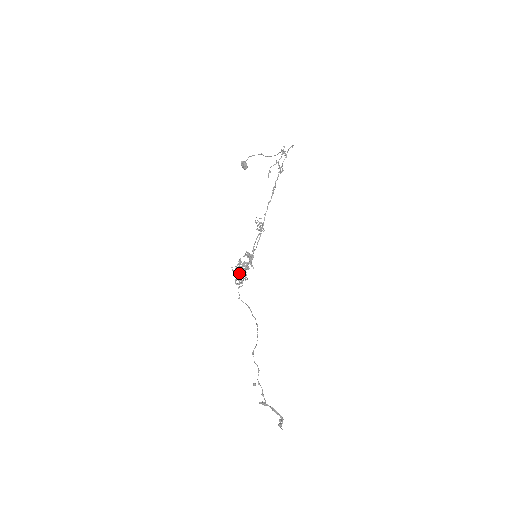
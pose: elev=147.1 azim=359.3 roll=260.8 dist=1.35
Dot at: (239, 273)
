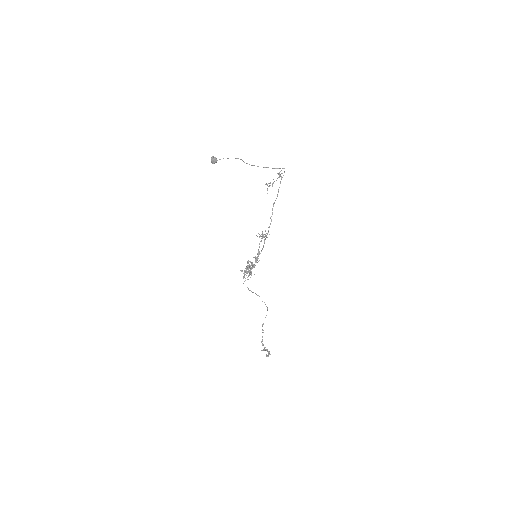
Dot at: (250, 272)
